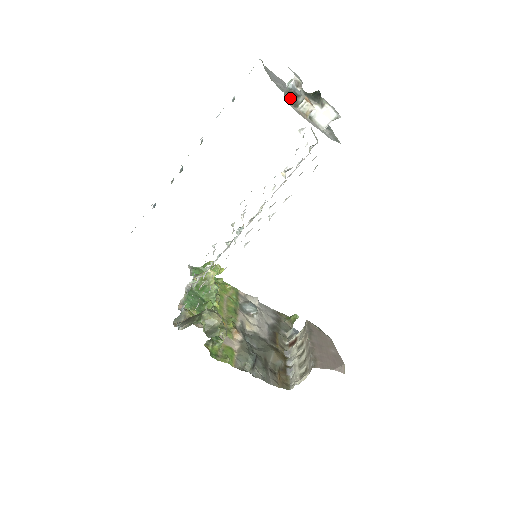
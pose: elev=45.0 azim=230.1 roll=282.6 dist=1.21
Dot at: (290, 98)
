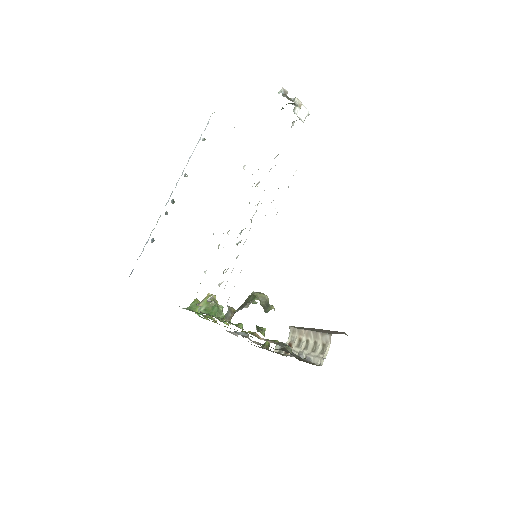
Dot at: (287, 98)
